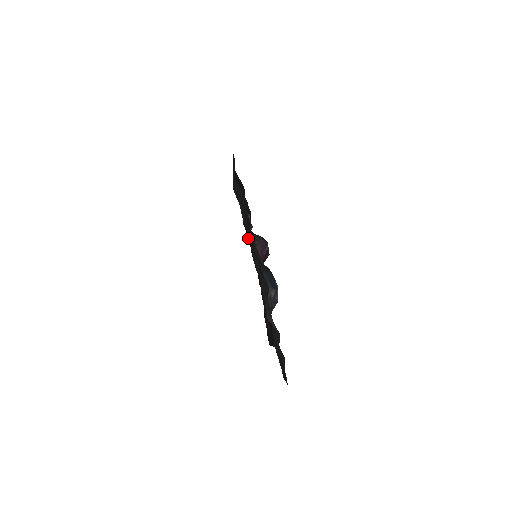
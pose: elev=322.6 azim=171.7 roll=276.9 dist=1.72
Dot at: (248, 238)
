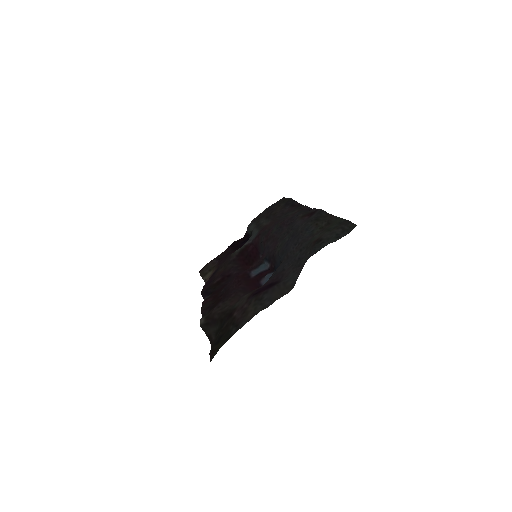
Dot at: (207, 267)
